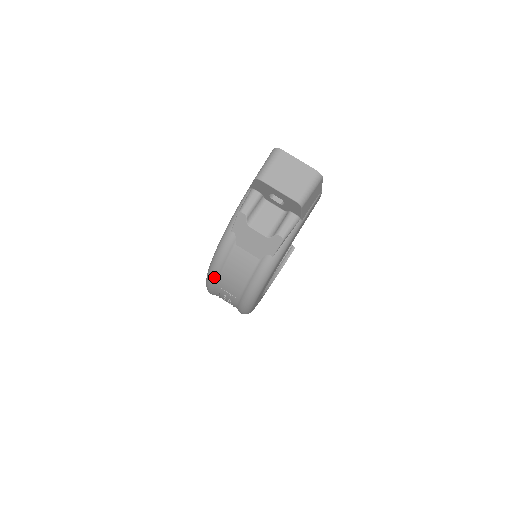
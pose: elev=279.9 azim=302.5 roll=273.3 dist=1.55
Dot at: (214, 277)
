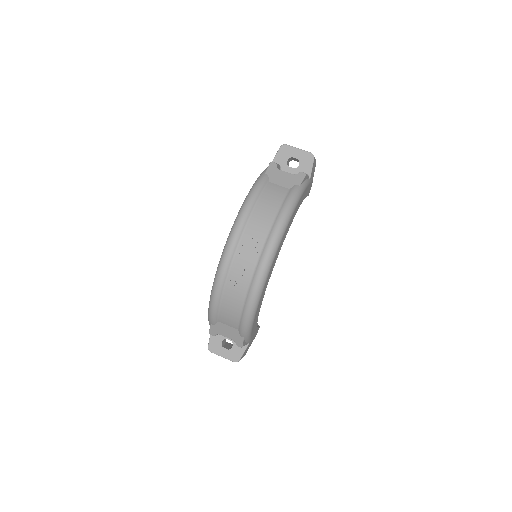
Dot at: (248, 209)
